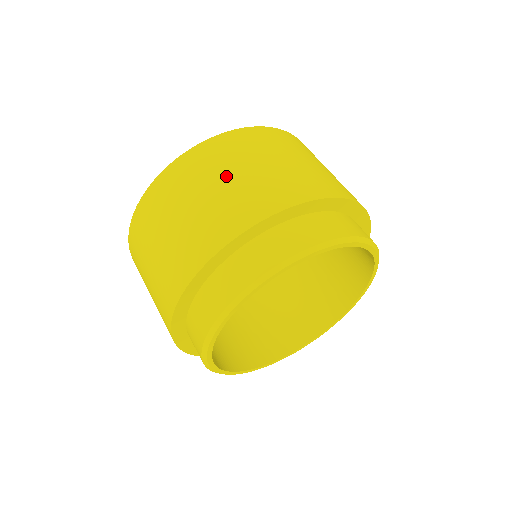
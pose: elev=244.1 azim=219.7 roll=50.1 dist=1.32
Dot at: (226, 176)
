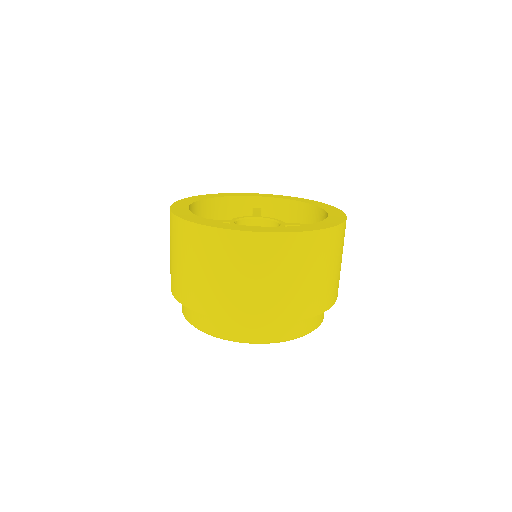
Dot at: (311, 273)
